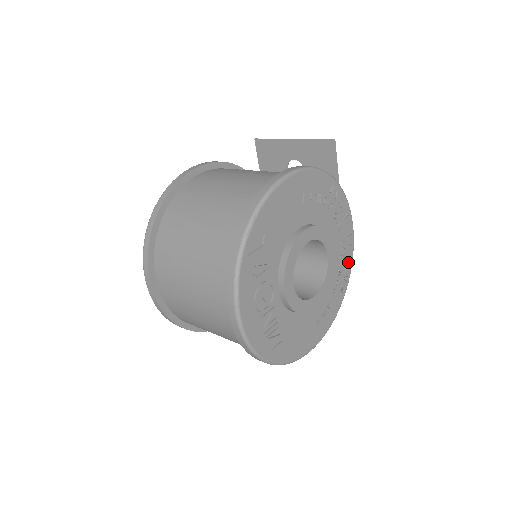
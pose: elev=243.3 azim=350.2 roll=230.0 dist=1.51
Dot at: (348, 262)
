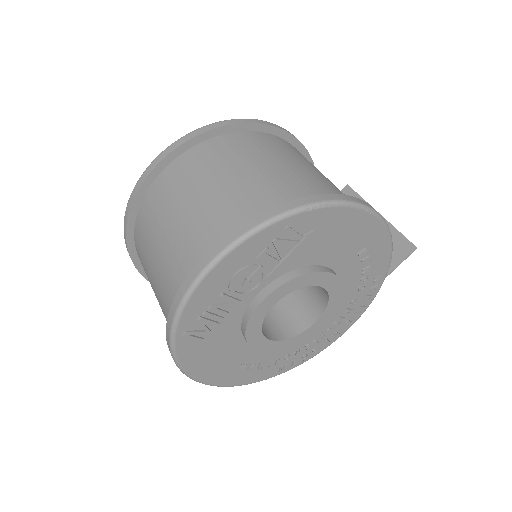
Dot at: (311, 352)
